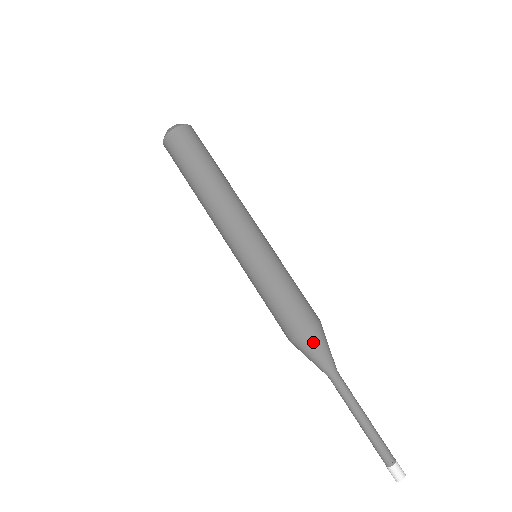
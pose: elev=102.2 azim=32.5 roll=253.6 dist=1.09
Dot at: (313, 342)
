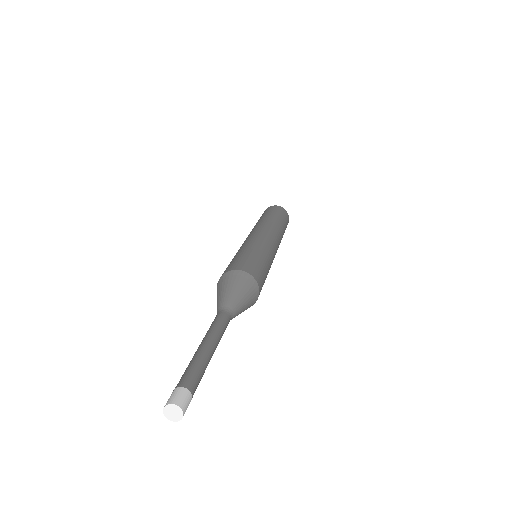
Dot at: (219, 288)
